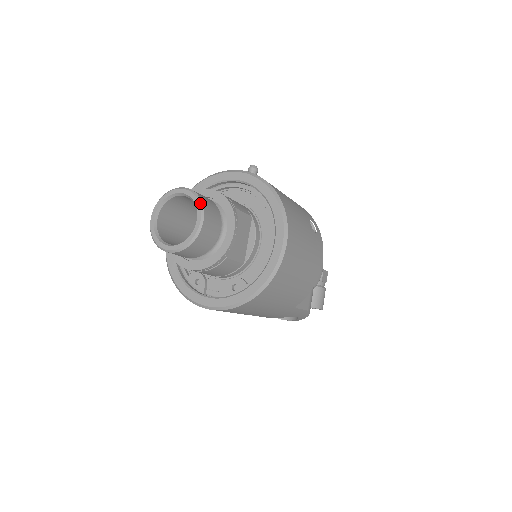
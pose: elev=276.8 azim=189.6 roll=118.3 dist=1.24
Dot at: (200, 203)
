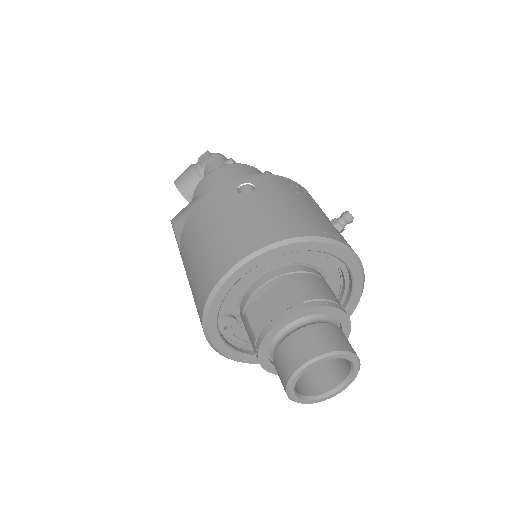
Dot at: occluded
